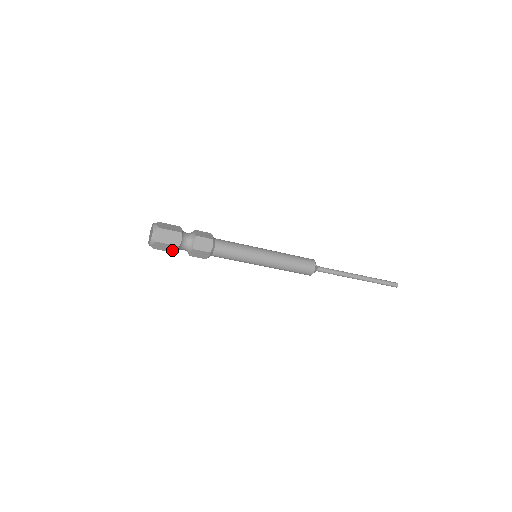
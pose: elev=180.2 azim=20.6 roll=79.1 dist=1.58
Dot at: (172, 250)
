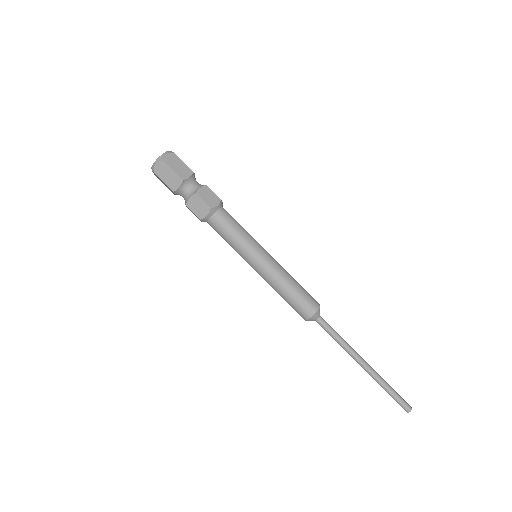
Dot at: occluded
